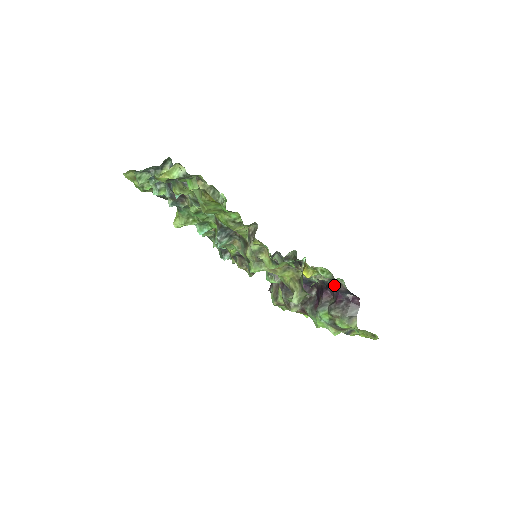
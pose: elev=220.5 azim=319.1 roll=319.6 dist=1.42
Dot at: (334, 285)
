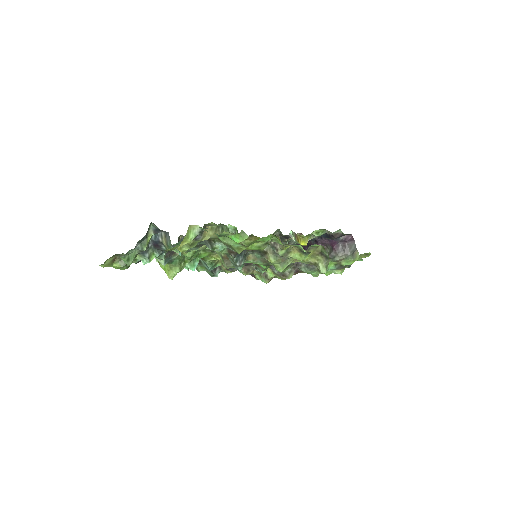
Dot at: (325, 237)
